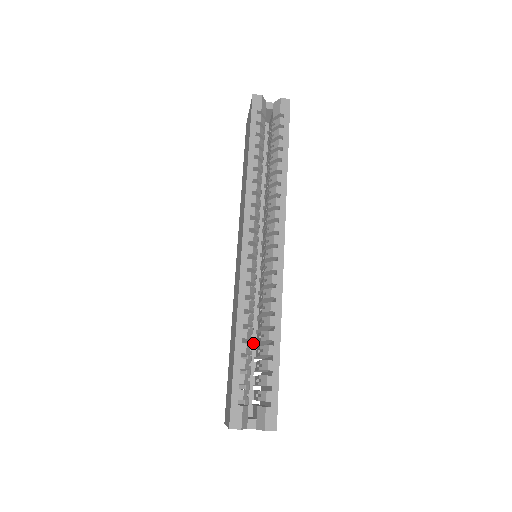
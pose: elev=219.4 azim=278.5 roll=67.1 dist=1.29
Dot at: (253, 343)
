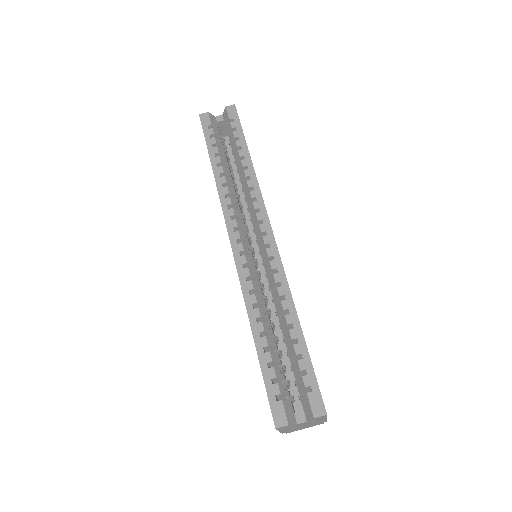
Dot at: (280, 339)
